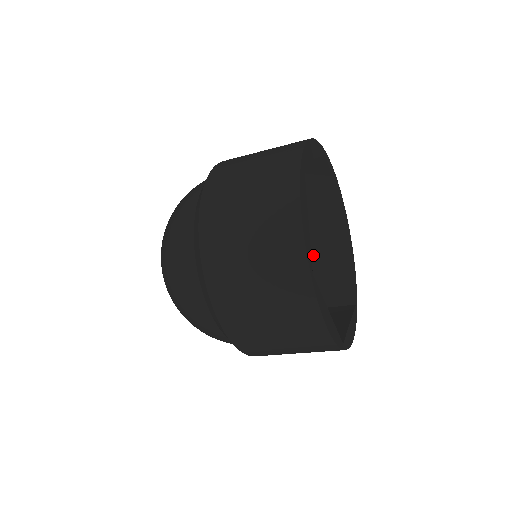
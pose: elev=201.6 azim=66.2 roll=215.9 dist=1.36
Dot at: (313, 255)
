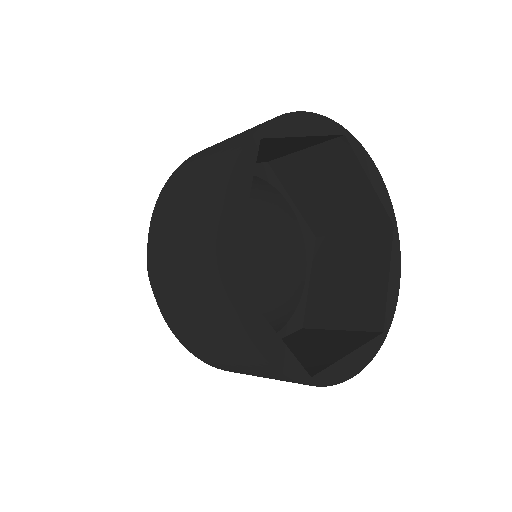
Dot at: (349, 263)
